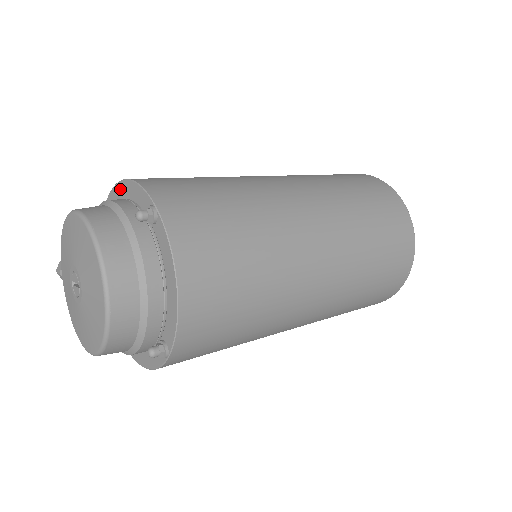
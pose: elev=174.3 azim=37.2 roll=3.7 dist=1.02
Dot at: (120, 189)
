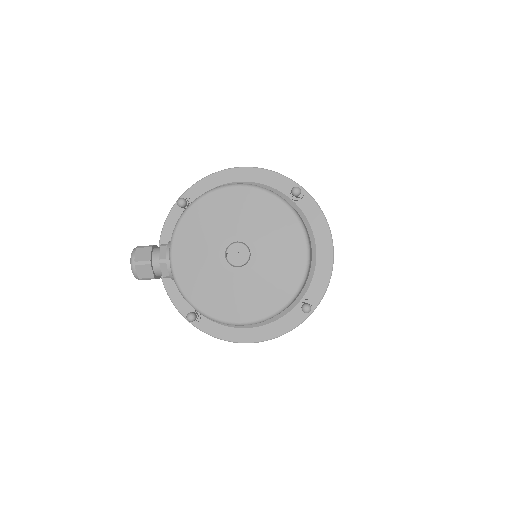
Dot at: (226, 176)
